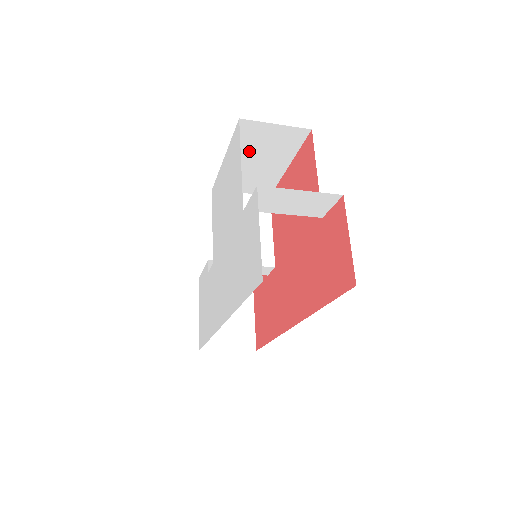
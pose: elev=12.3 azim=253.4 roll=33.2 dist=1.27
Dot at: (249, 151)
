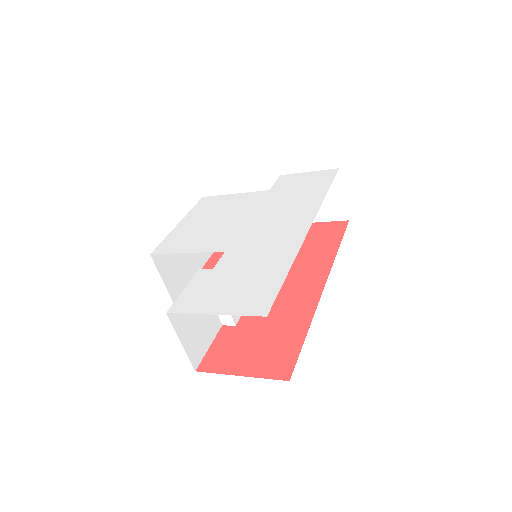
Dot at: occluded
